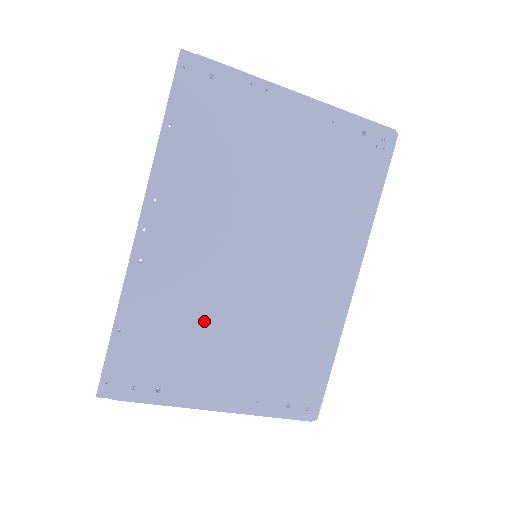
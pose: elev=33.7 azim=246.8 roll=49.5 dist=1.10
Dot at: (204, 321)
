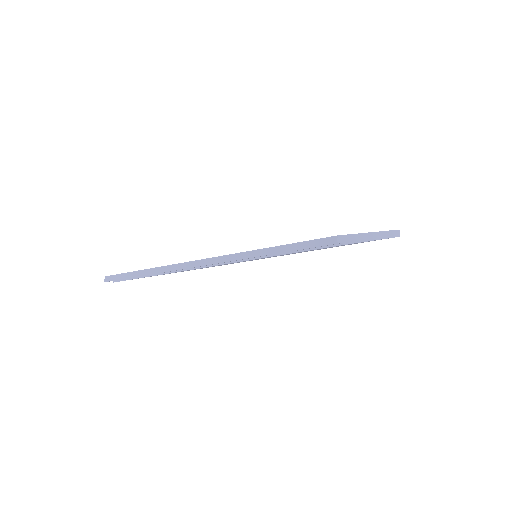
Dot at: occluded
